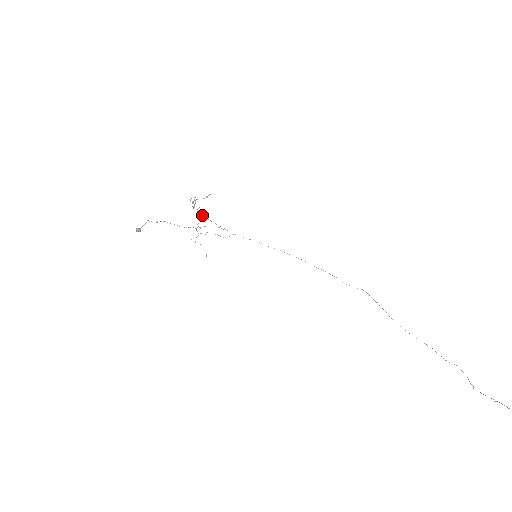
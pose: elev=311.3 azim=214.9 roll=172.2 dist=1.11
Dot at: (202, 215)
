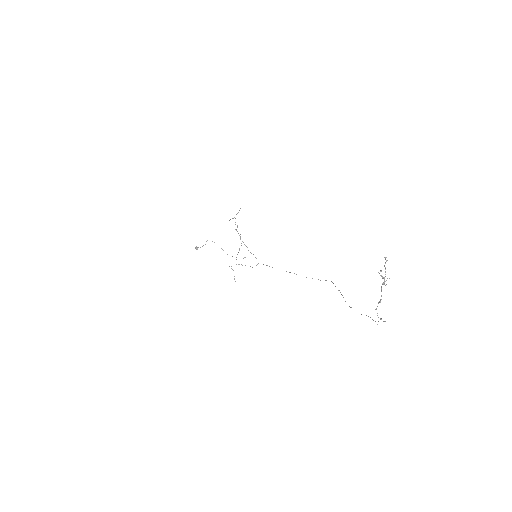
Dot at: (240, 238)
